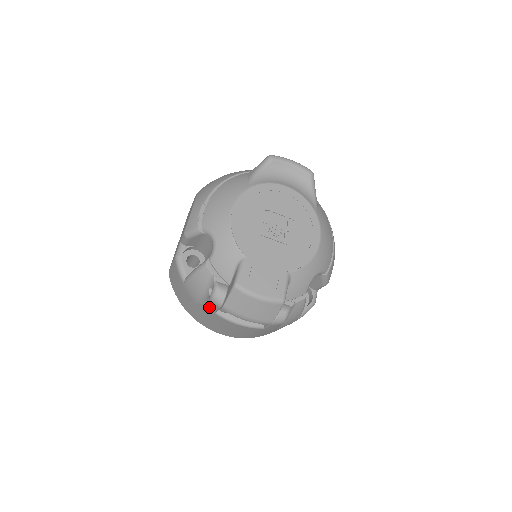
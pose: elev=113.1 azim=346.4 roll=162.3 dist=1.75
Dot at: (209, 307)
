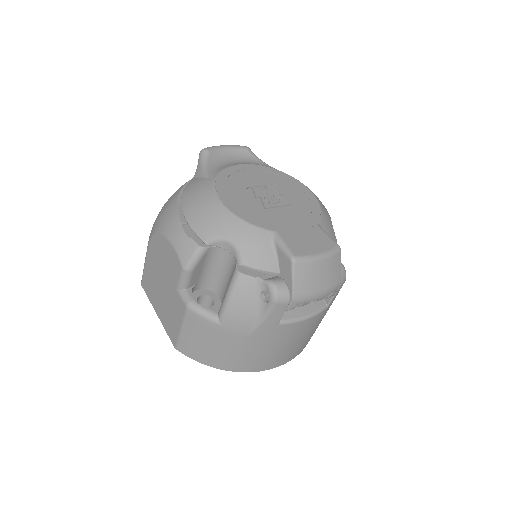
Dot at: (271, 320)
